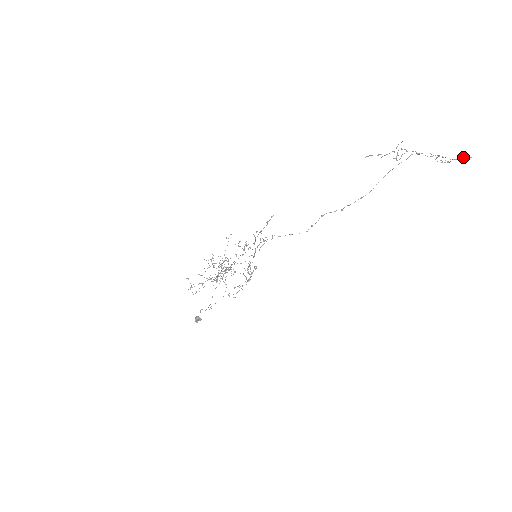
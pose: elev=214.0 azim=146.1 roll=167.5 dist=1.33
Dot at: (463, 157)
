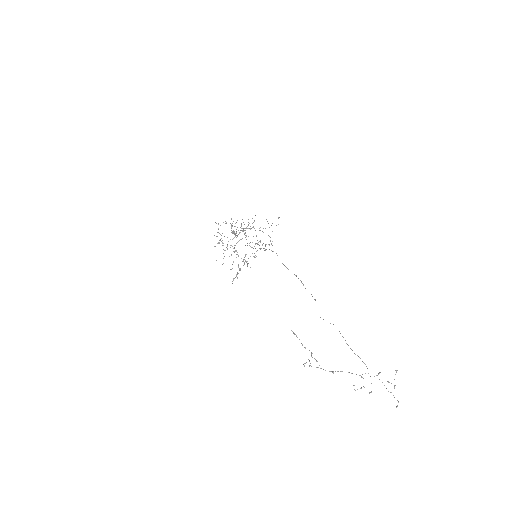
Dot at: occluded
